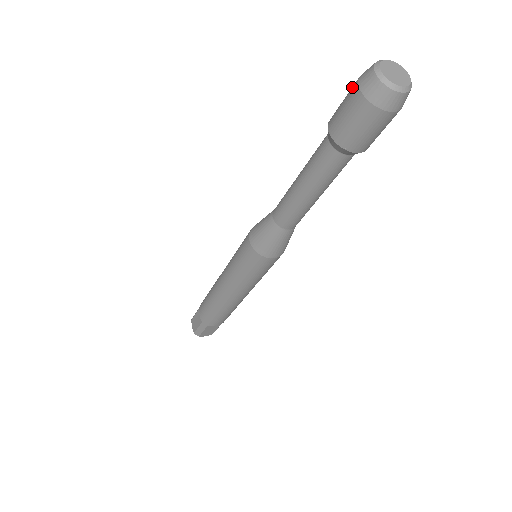
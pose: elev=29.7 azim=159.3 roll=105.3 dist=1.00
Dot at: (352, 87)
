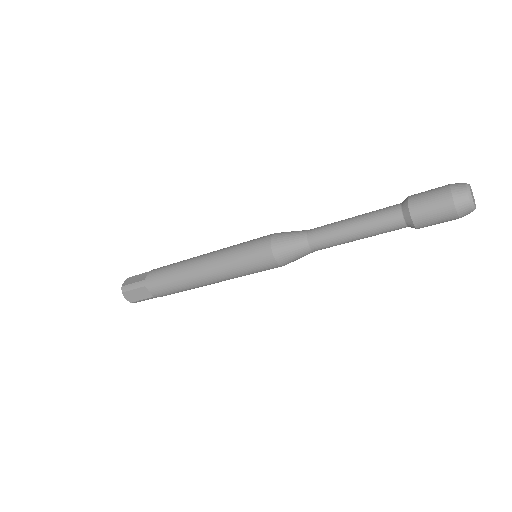
Dot at: (443, 186)
